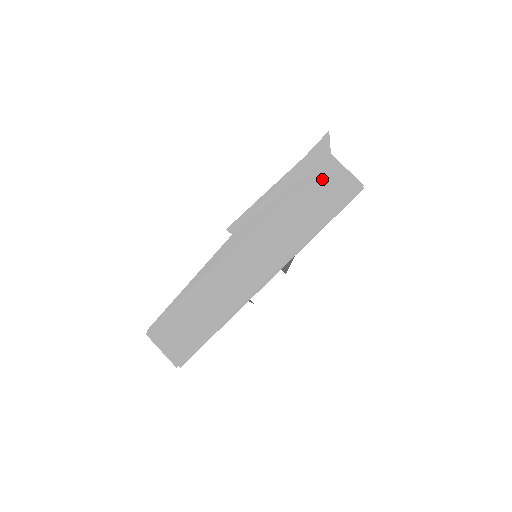
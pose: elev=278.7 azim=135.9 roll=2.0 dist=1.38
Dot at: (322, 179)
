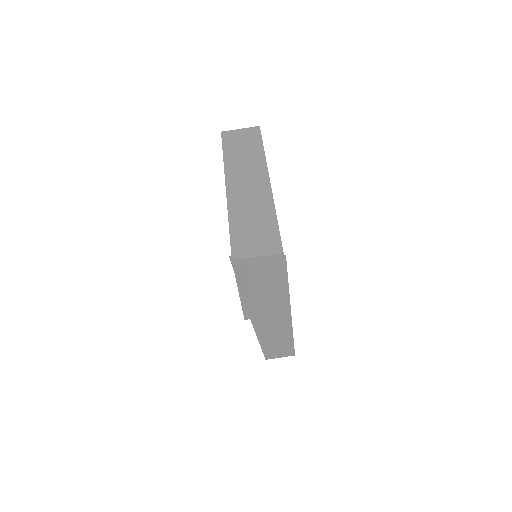
Dot at: (258, 272)
